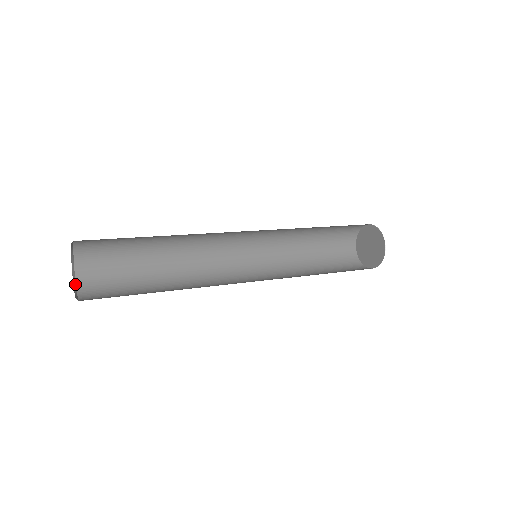
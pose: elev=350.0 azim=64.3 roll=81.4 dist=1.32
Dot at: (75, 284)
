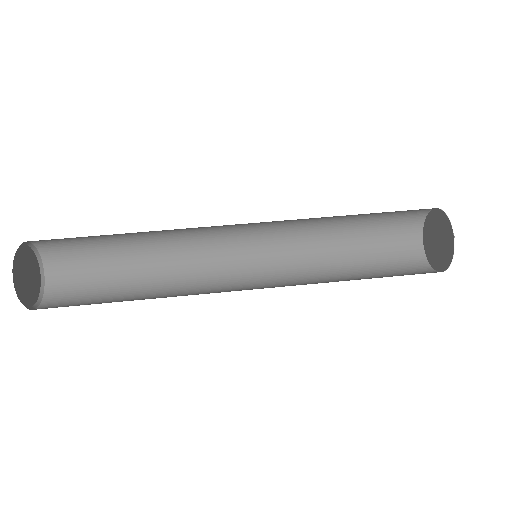
Dot at: (44, 277)
